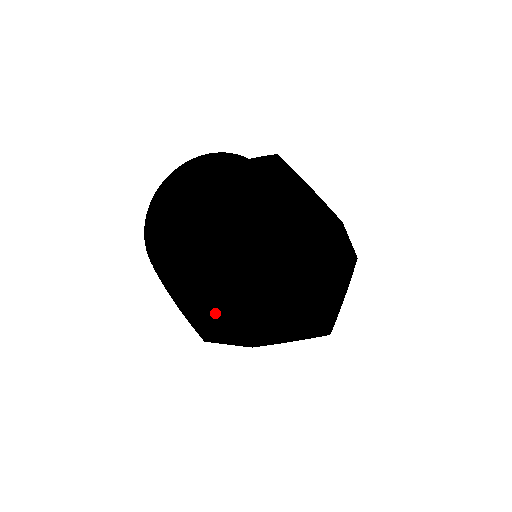
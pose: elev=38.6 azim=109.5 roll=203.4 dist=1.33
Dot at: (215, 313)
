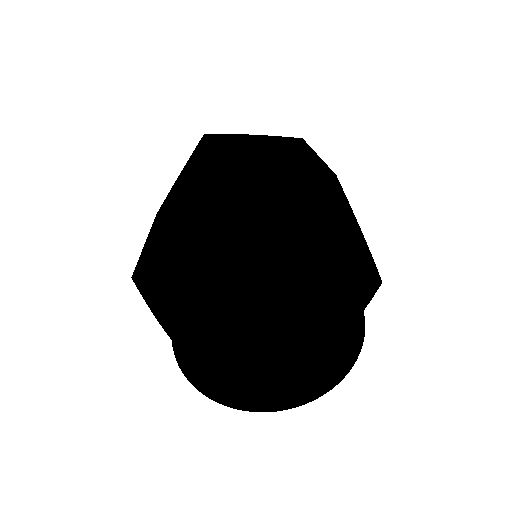
Dot at: occluded
